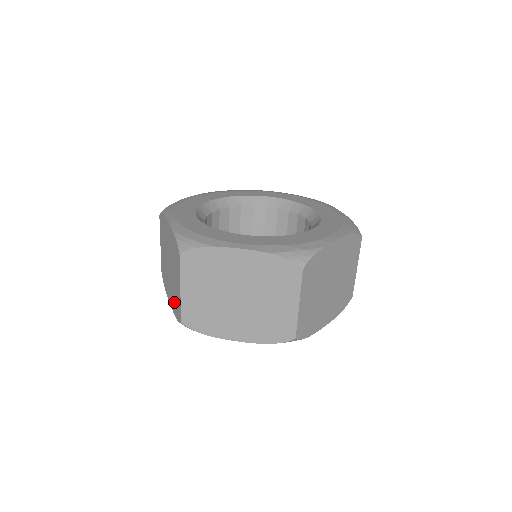
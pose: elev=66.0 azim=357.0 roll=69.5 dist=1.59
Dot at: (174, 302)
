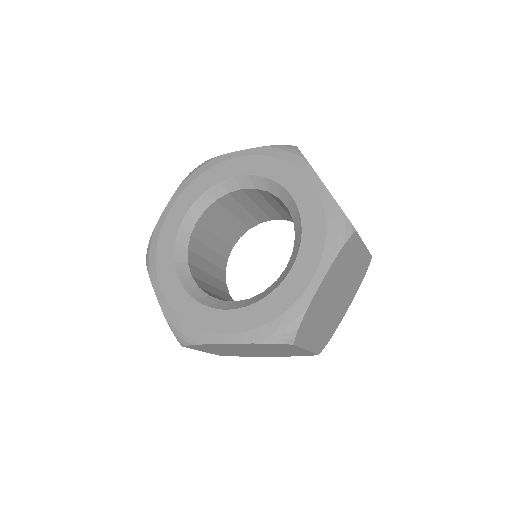
Dot at: occluded
